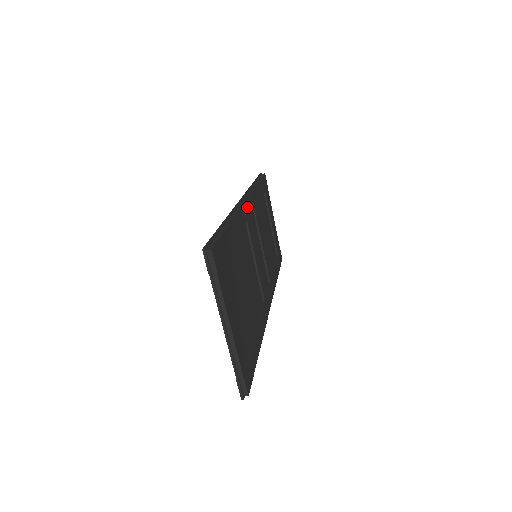
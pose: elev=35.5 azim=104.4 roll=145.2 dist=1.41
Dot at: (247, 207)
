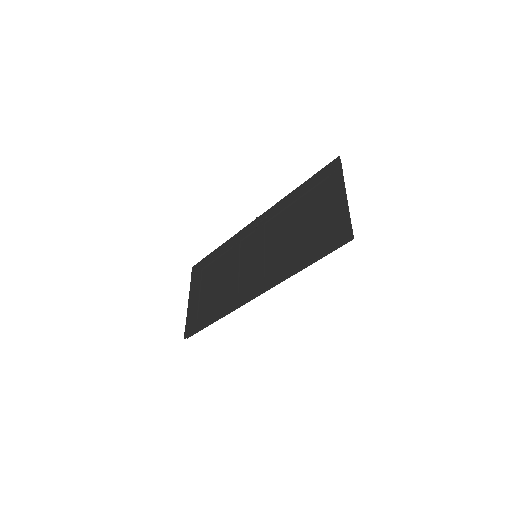
Dot at: occluded
